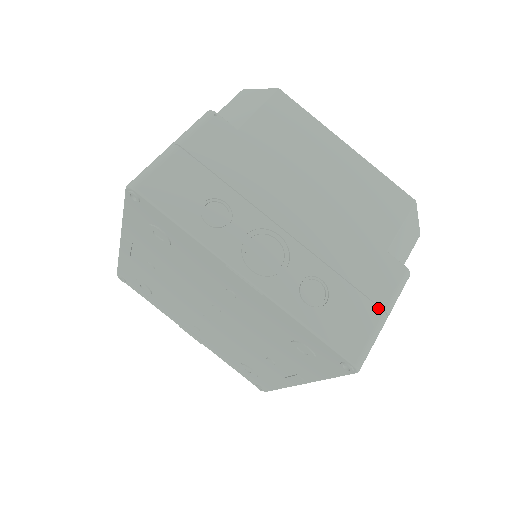
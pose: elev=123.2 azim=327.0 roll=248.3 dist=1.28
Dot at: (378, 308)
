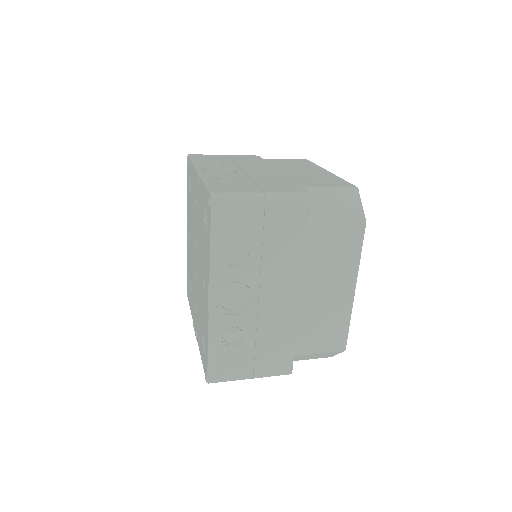
Dot at: (261, 191)
